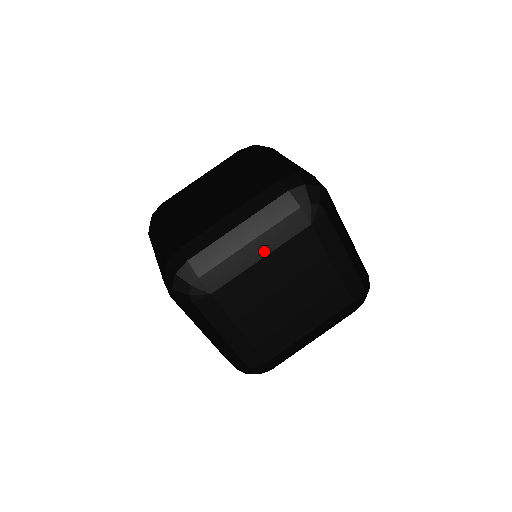
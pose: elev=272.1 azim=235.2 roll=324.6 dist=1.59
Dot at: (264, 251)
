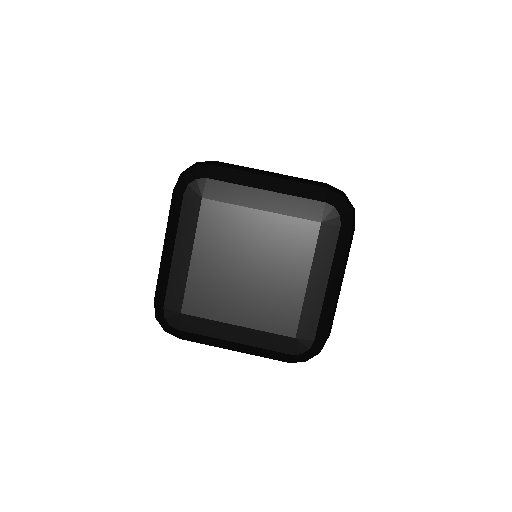
Dot at: (269, 206)
